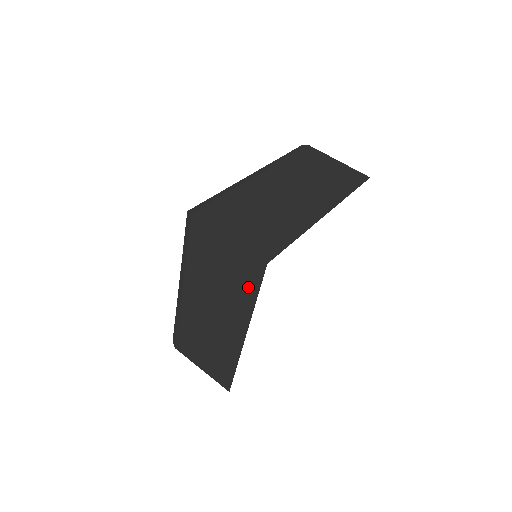
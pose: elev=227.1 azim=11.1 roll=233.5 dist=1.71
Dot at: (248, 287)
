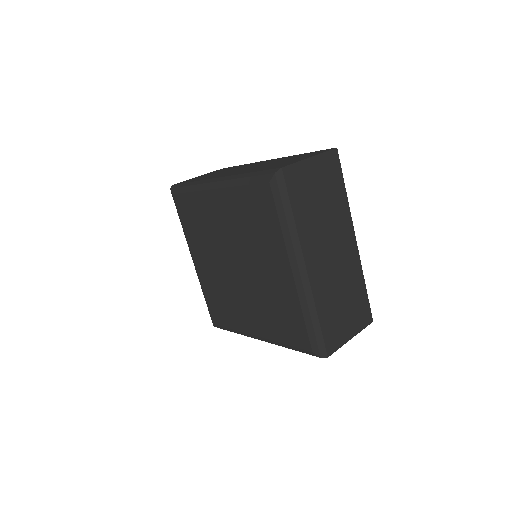
Dot at: occluded
